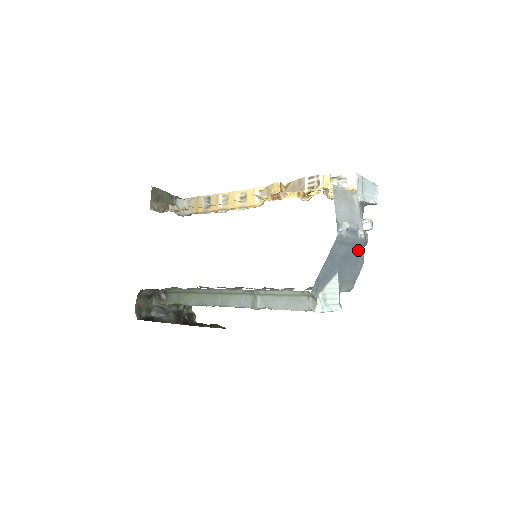
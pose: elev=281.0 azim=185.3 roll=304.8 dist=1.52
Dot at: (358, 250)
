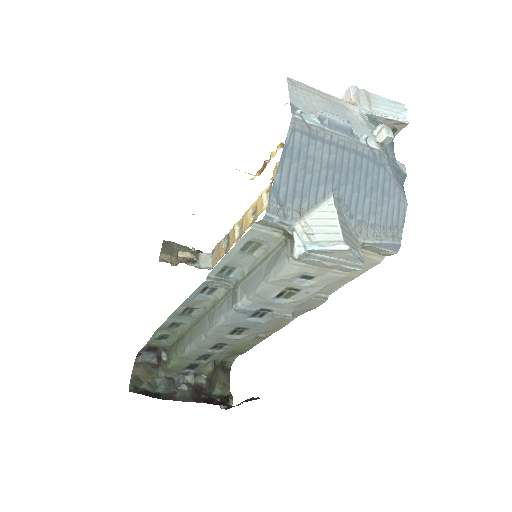
Dot at: (373, 168)
